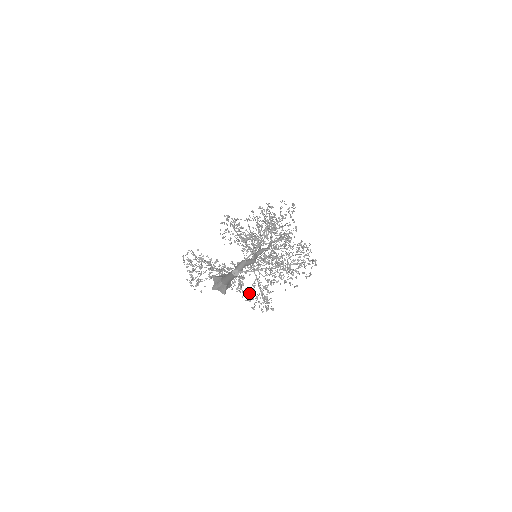
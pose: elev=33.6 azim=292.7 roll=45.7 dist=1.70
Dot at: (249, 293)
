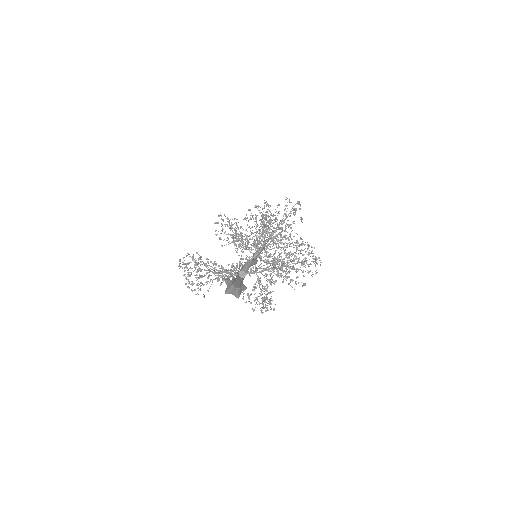
Dot at: (250, 294)
